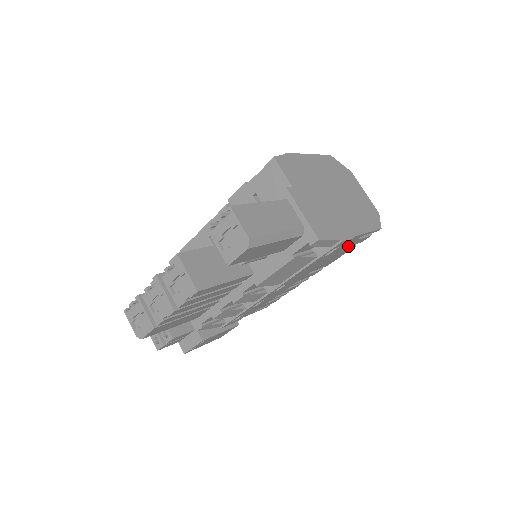
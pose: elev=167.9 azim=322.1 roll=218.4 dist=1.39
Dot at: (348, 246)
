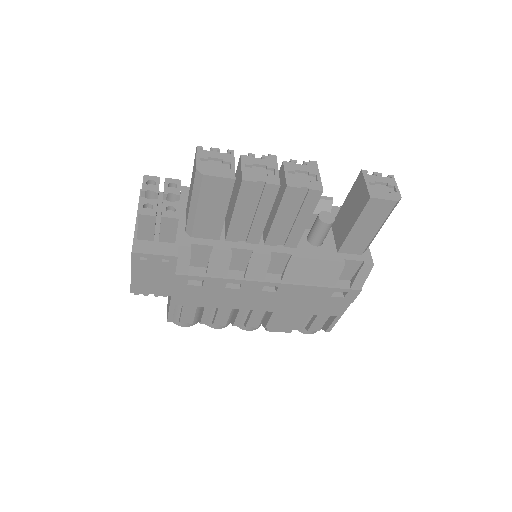
Dot at: (317, 316)
